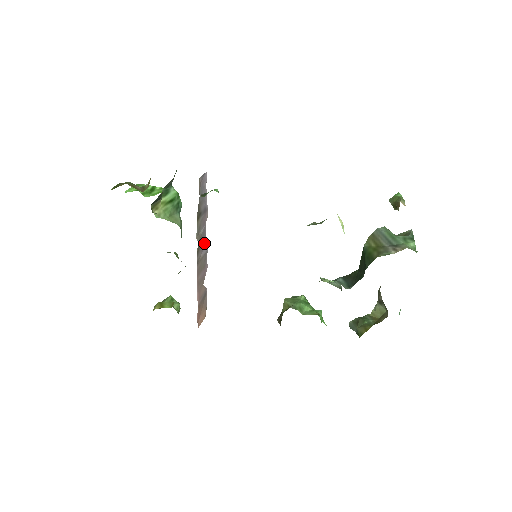
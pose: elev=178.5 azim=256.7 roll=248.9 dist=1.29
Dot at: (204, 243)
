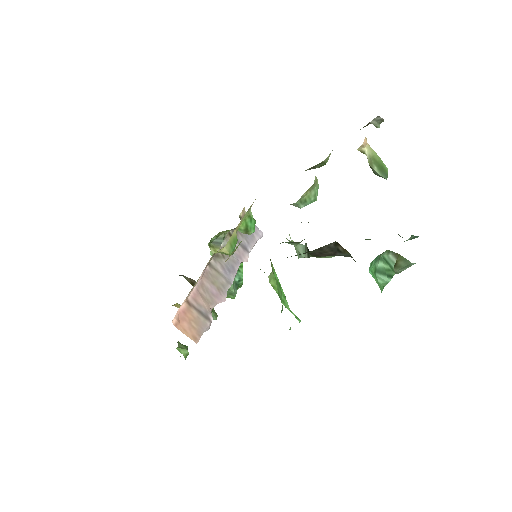
Dot at: (231, 271)
